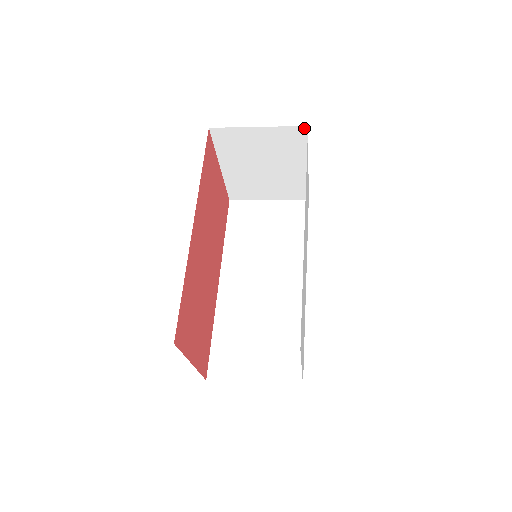
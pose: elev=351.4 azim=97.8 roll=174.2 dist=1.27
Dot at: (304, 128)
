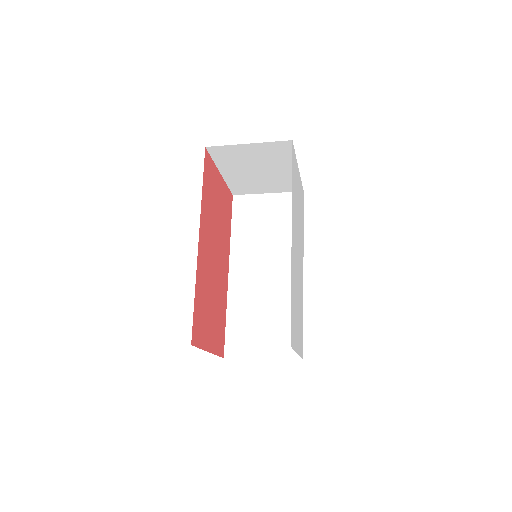
Dot at: (289, 142)
